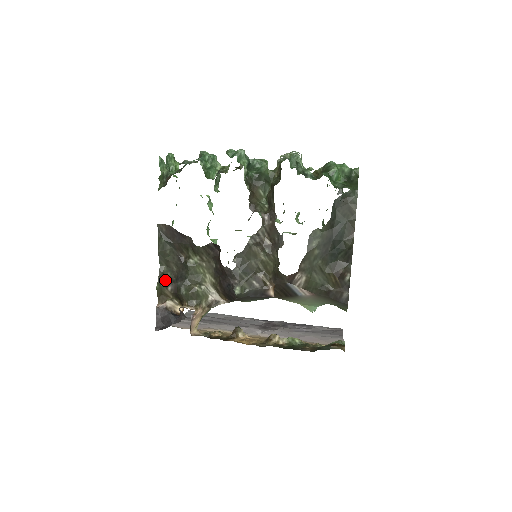
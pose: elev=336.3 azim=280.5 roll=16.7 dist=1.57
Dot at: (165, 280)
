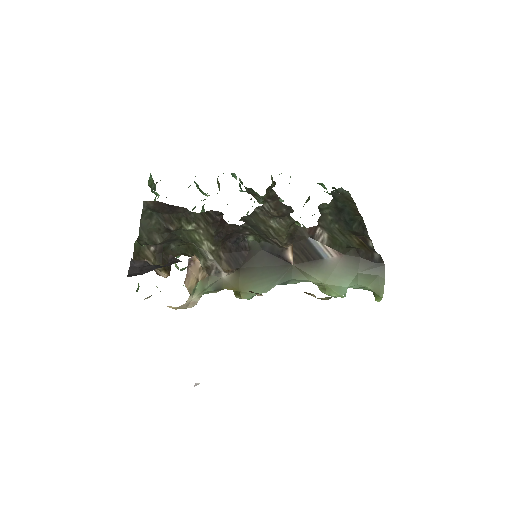
Dot at: (146, 243)
